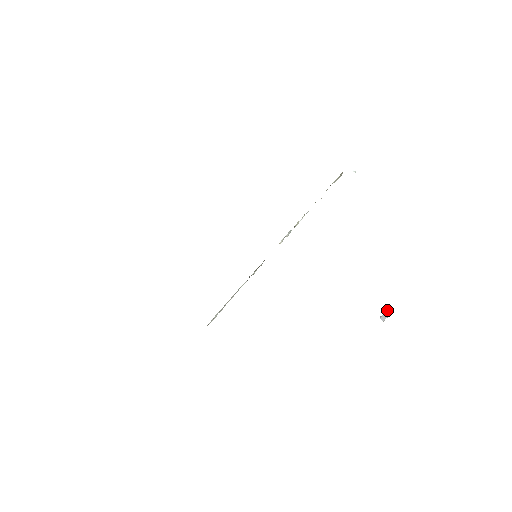
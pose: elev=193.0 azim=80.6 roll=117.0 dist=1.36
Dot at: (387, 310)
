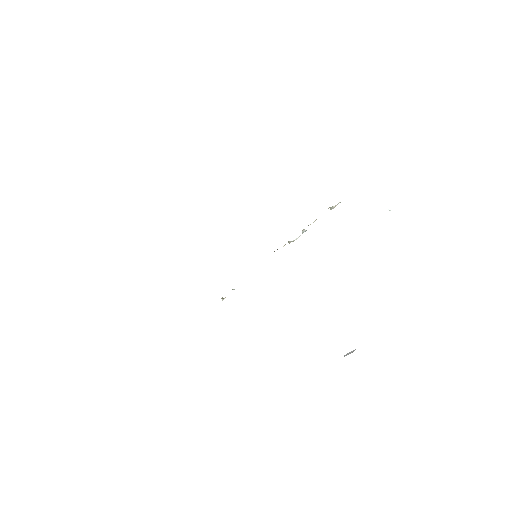
Dot at: occluded
